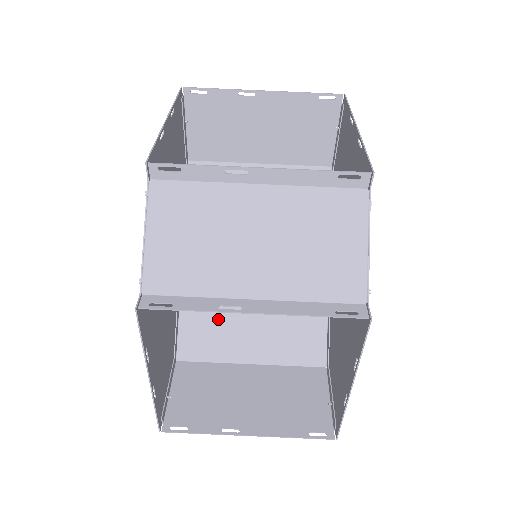
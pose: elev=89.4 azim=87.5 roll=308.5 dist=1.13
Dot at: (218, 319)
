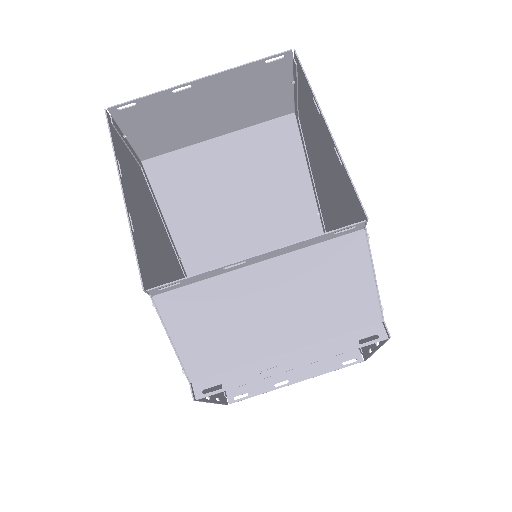
Dot at: occluded
